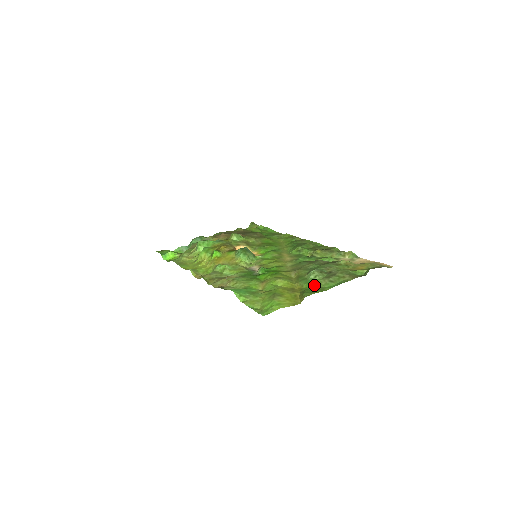
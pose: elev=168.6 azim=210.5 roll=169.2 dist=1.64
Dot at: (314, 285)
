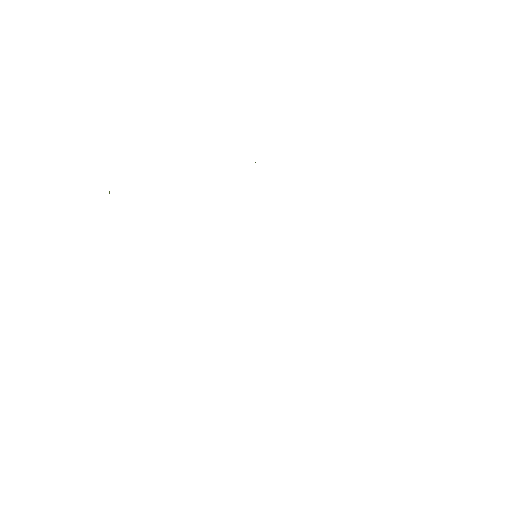
Dot at: occluded
